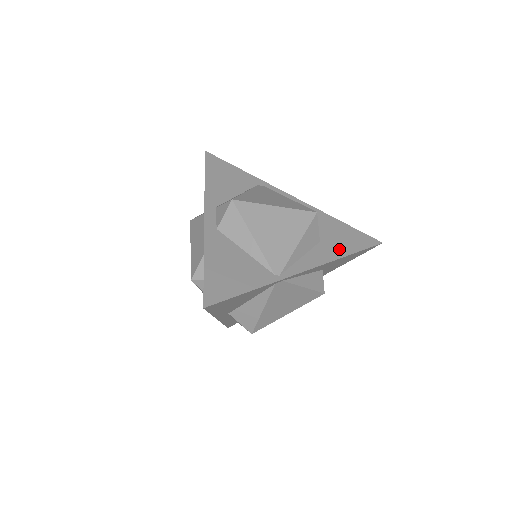
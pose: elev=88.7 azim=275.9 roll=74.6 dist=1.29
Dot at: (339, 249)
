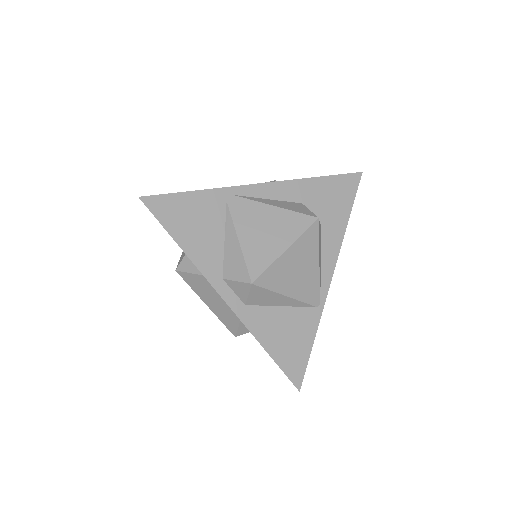
Dot at: (339, 221)
